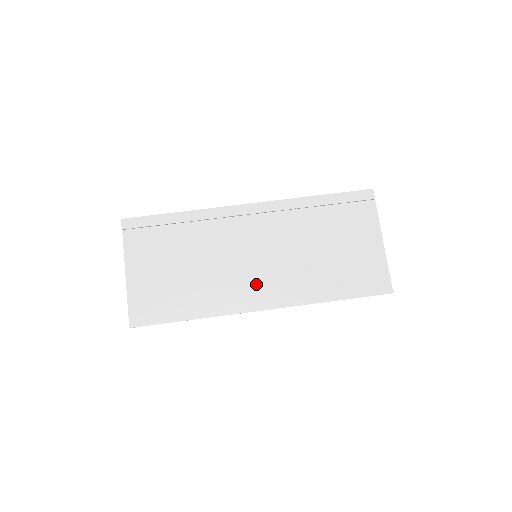
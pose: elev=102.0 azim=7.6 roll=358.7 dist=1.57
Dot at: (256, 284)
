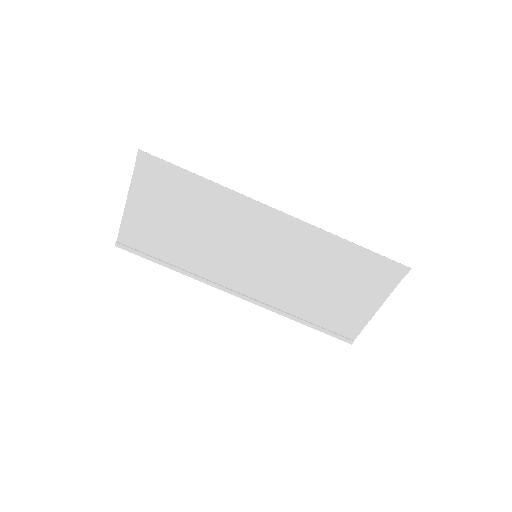
Dot at: (242, 275)
